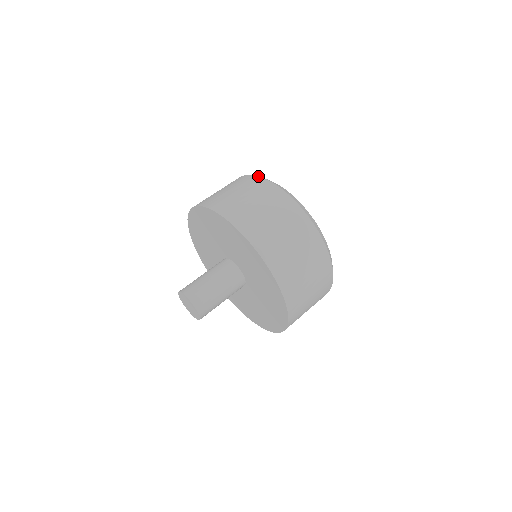
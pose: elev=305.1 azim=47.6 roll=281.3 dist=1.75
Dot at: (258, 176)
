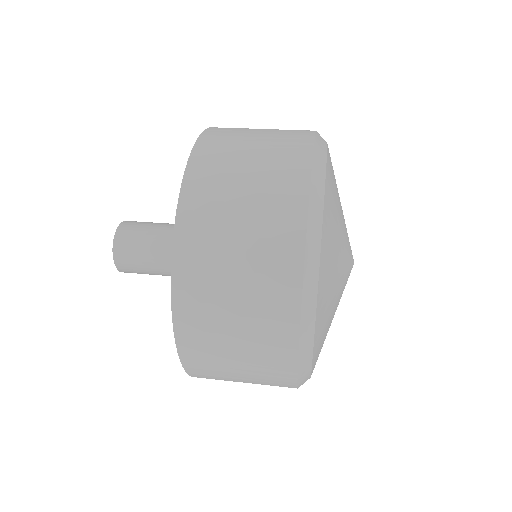
Dot at: occluded
